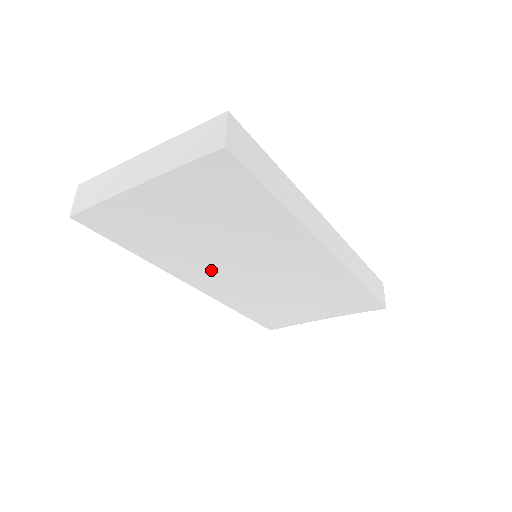
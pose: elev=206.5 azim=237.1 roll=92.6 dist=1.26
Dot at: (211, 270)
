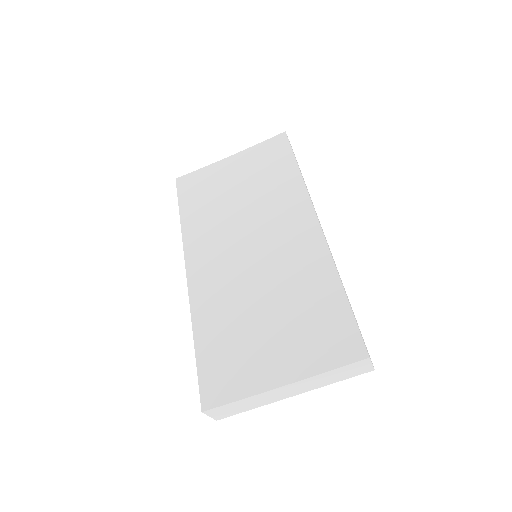
Dot at: (216, 246)
